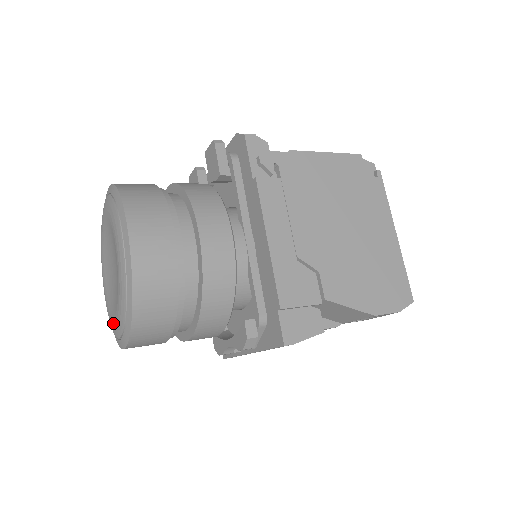
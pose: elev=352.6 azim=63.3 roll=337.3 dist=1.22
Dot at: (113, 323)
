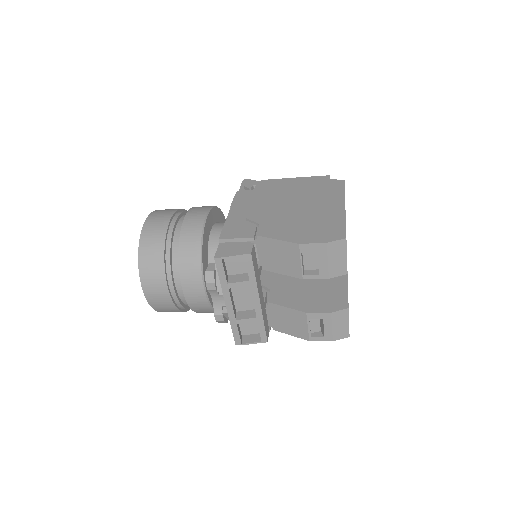
Dot at: occluded
